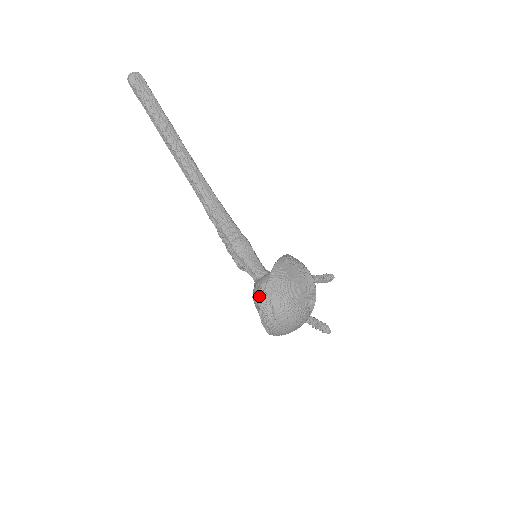
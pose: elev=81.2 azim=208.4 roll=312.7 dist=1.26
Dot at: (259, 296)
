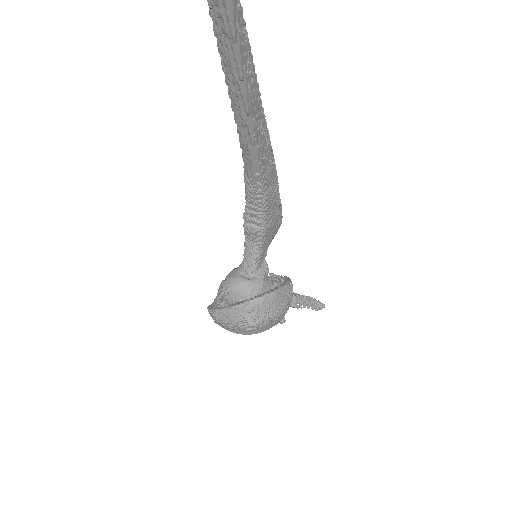
Dot at: (220, 296)
